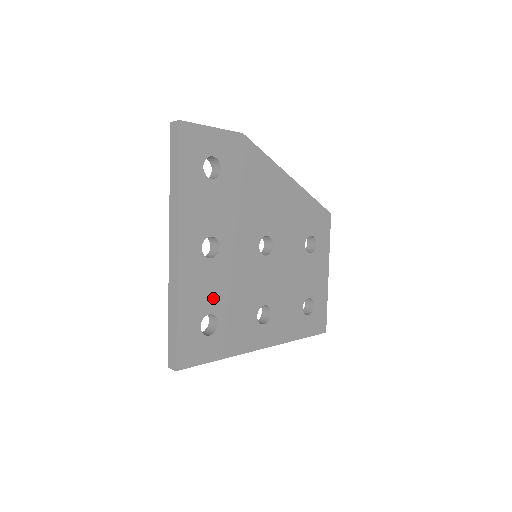
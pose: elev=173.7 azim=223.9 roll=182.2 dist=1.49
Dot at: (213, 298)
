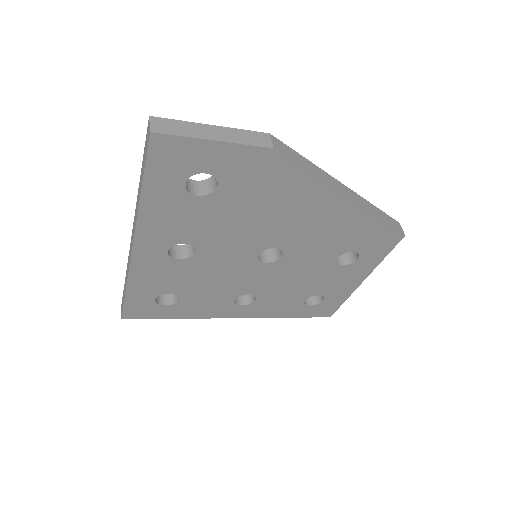
Dot at: (176, 285)
